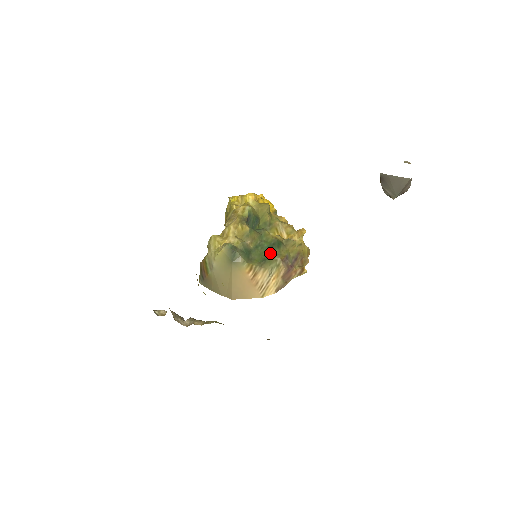
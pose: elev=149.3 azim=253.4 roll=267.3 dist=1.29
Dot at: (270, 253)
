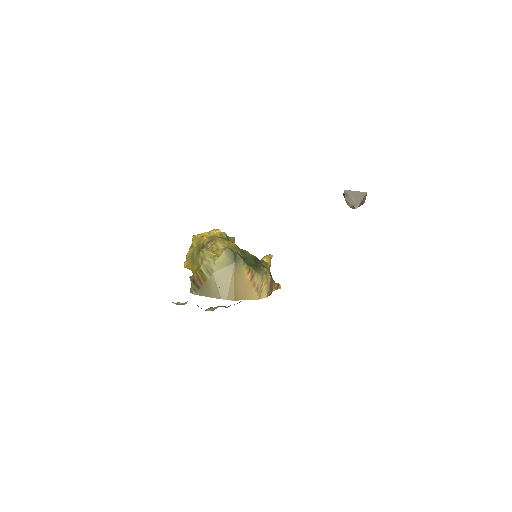
Dot at: (257, 264)
